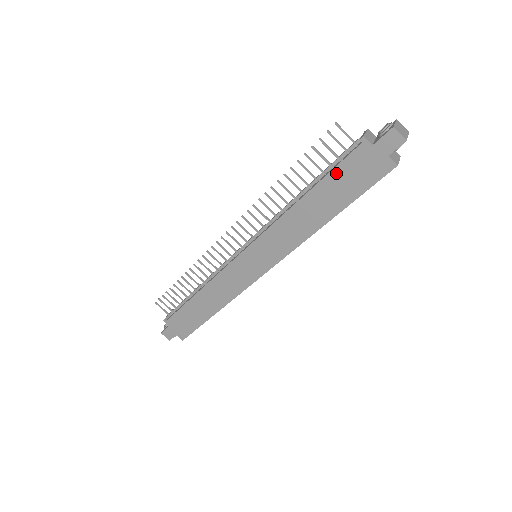
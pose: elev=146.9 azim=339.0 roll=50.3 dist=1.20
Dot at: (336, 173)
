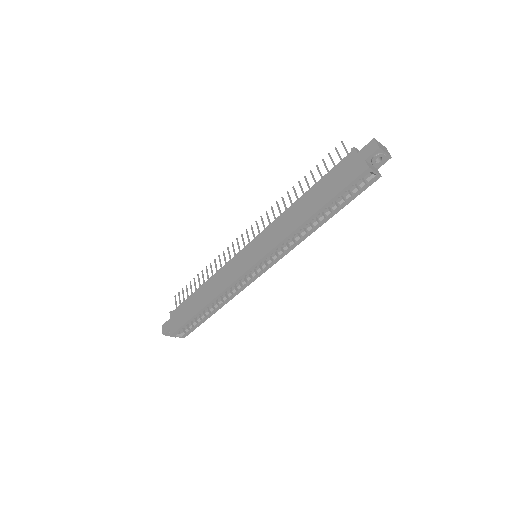
Dot at: (329, 175)
